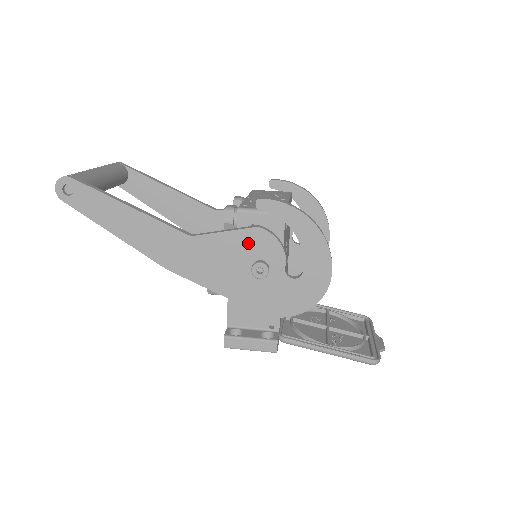
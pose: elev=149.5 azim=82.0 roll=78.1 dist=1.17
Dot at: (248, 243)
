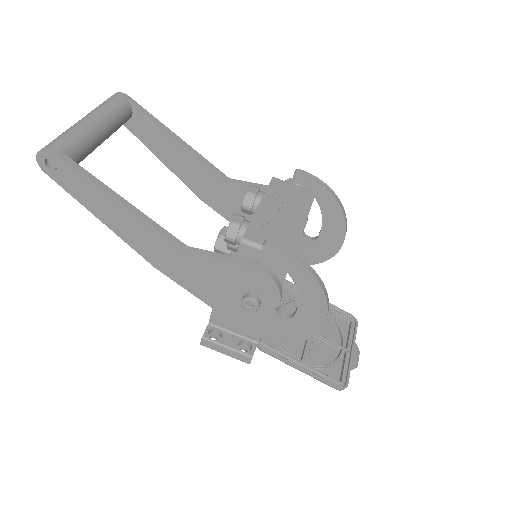
Dot at: (244, 276)
